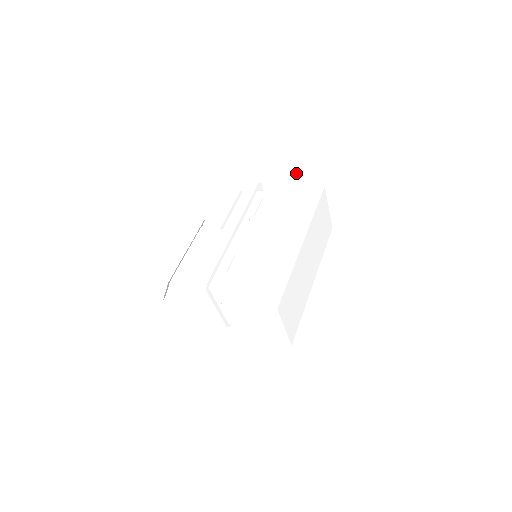
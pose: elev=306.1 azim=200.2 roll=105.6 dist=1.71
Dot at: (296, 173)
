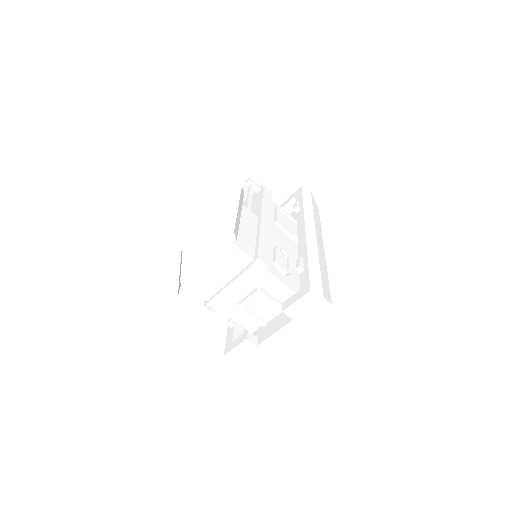
Dot at: (315, 210)
